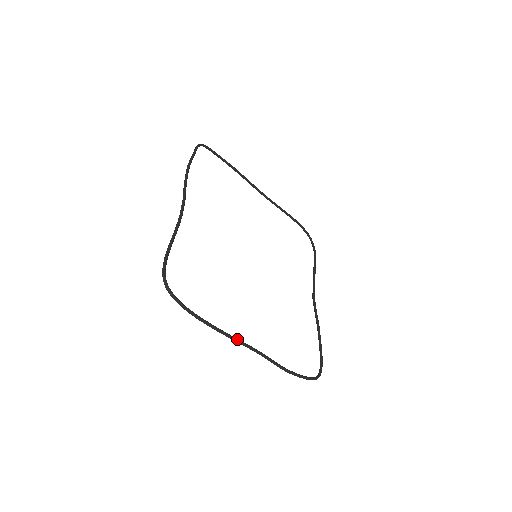
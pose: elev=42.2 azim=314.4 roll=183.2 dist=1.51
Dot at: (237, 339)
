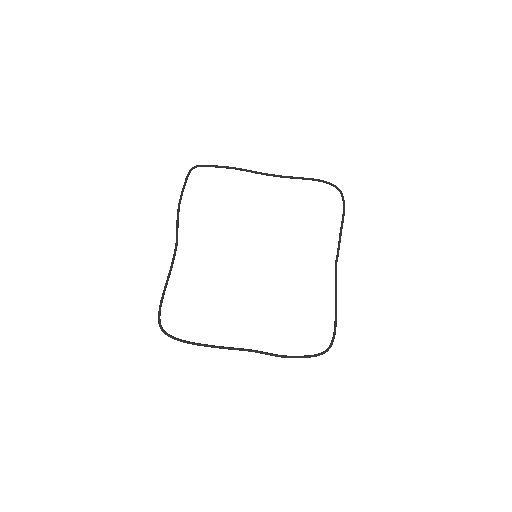
Dot at: (228, 348)
